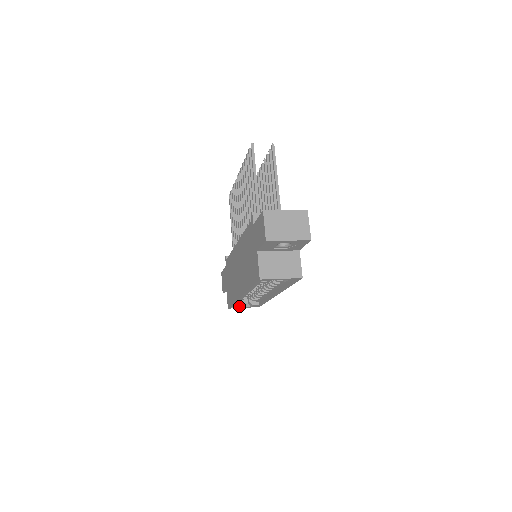
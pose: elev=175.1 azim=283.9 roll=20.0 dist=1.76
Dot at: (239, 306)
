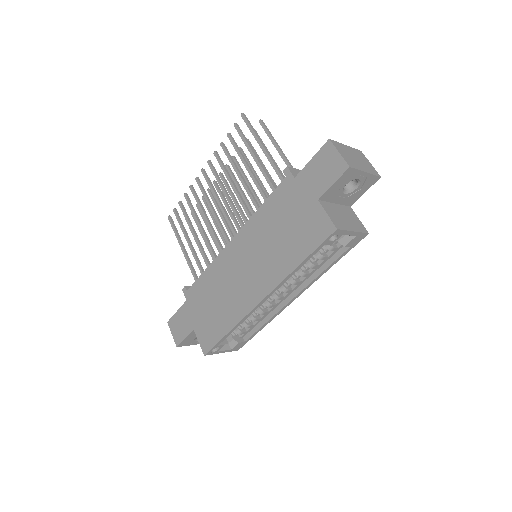
Dot at: (219, 349)
